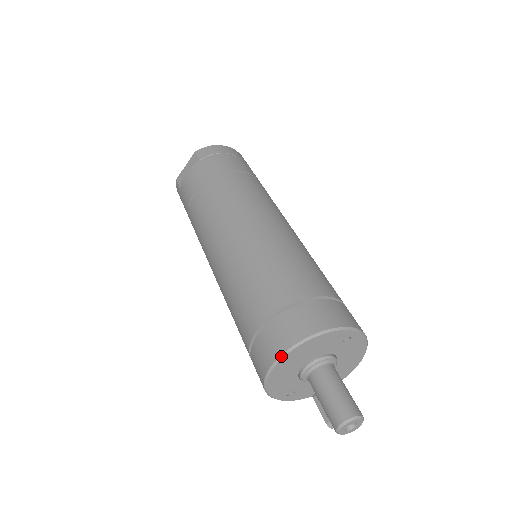
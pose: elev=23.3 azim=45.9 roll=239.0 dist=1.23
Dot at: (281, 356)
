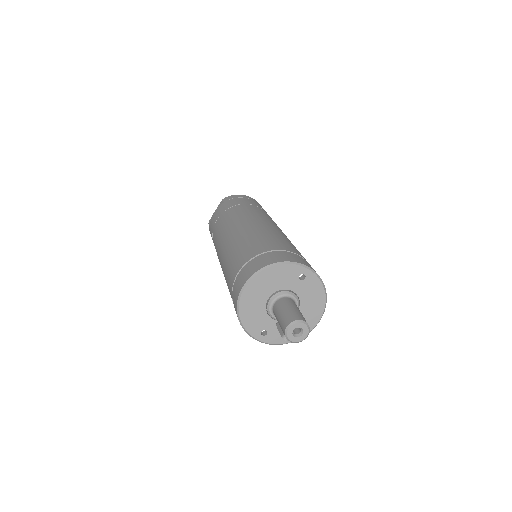
Dot at: (246, 282)
